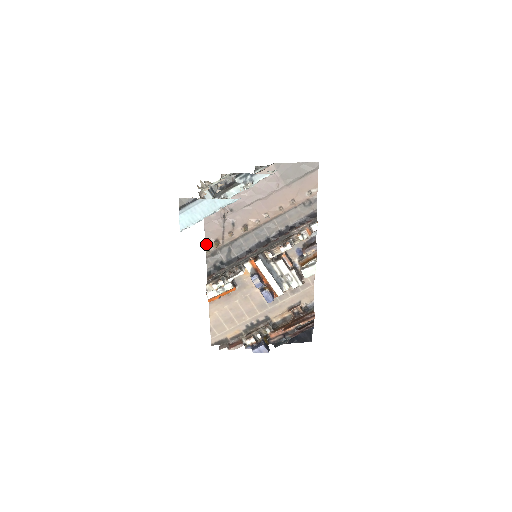
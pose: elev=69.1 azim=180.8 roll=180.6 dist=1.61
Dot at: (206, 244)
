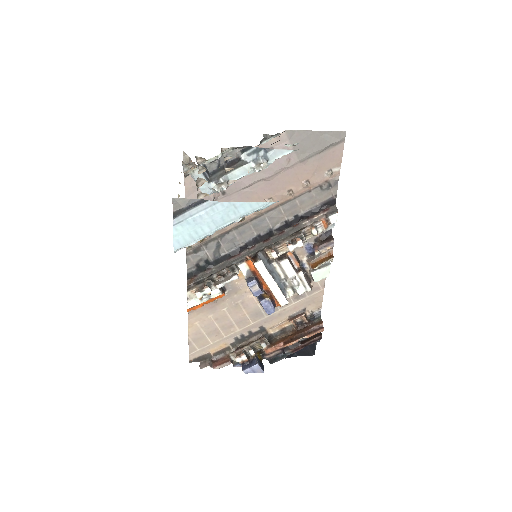
Dot at: occluded
